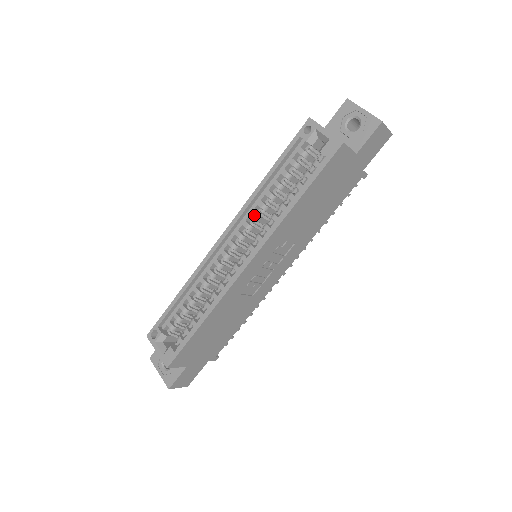
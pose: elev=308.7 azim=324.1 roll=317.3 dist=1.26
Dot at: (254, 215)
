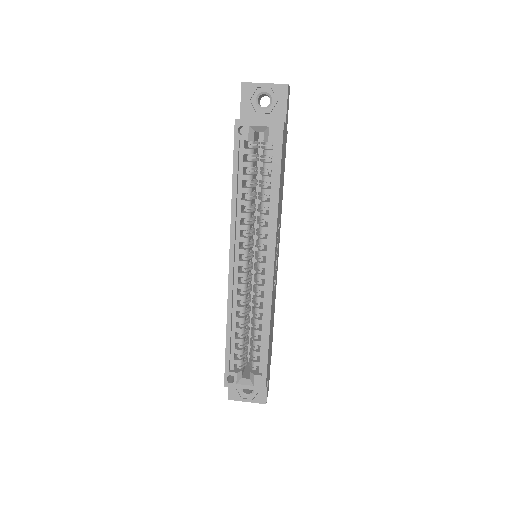
Dot at: (244, 228)
